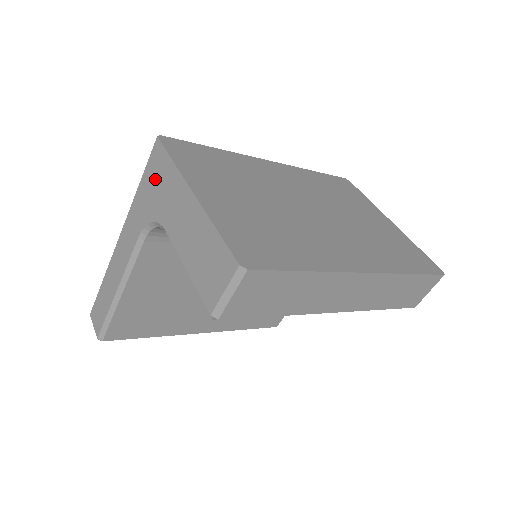
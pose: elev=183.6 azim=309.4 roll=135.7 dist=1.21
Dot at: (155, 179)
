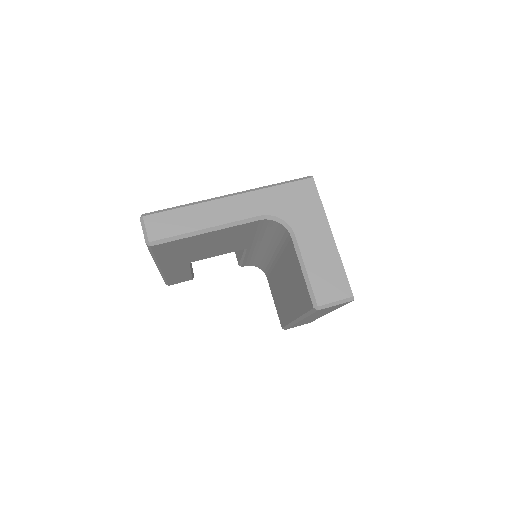
Dot at: (299, 198)
